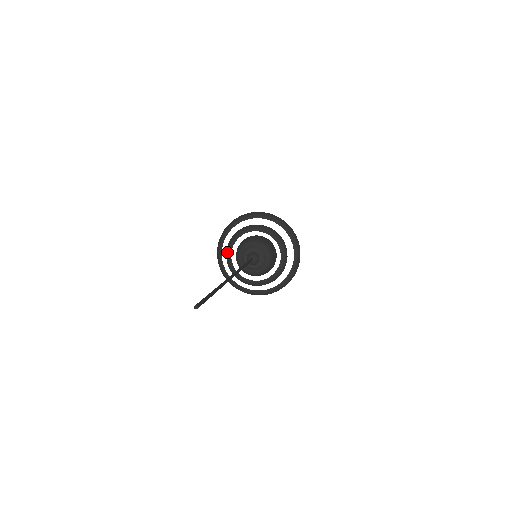
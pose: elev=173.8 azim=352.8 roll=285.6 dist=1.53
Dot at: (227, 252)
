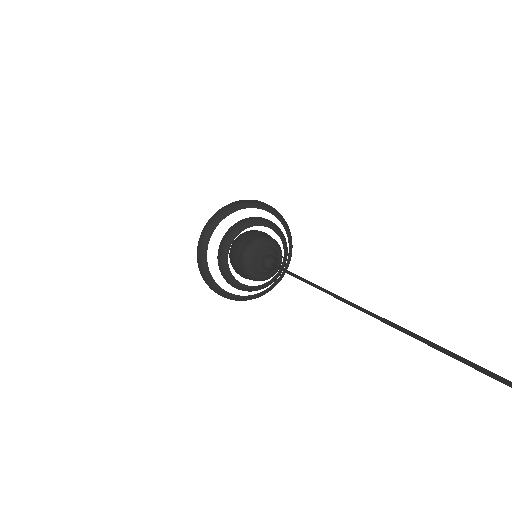
Dot at: (222, 267)
